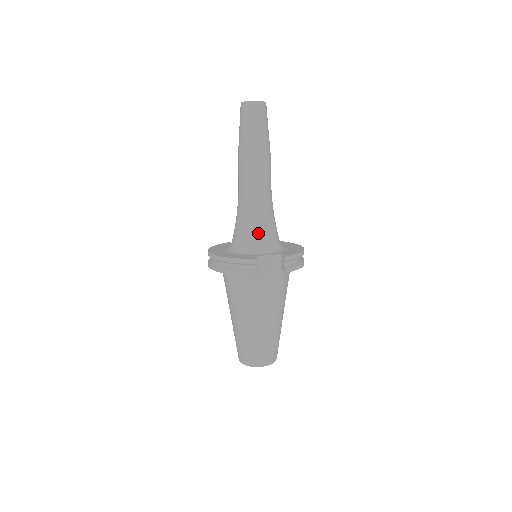
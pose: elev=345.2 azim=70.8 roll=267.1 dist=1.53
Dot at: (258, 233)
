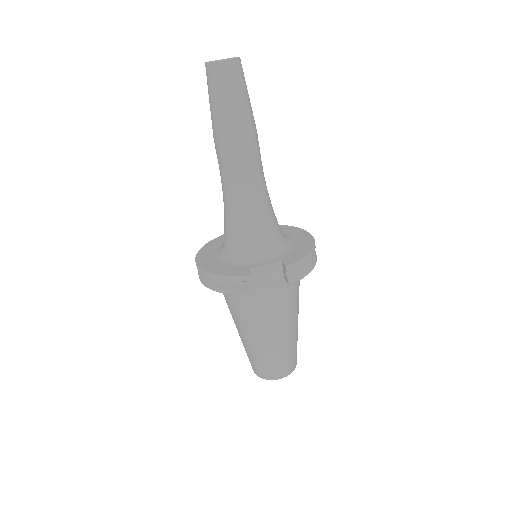
Dot at: (251, 235)
